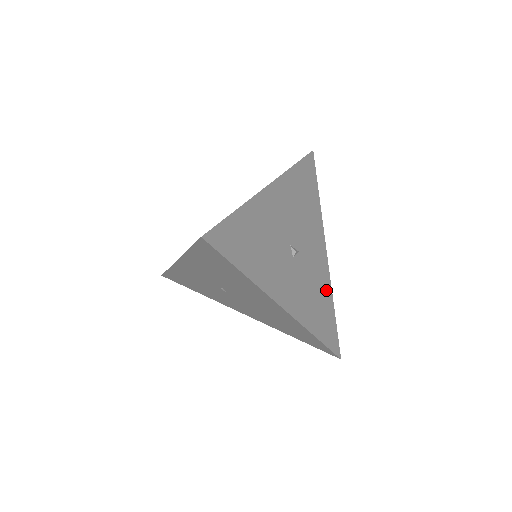
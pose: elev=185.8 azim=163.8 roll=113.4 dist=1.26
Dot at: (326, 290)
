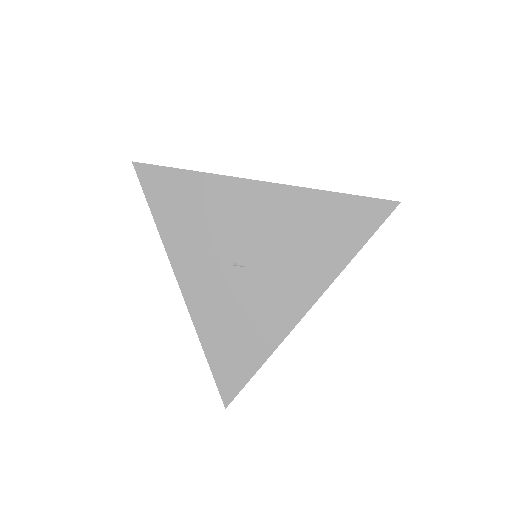
Dot at: occluded
